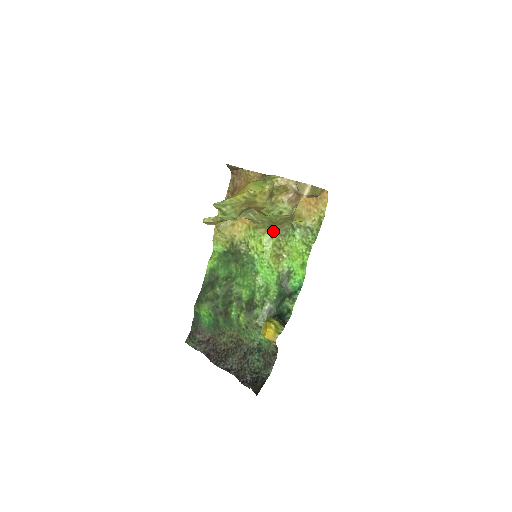
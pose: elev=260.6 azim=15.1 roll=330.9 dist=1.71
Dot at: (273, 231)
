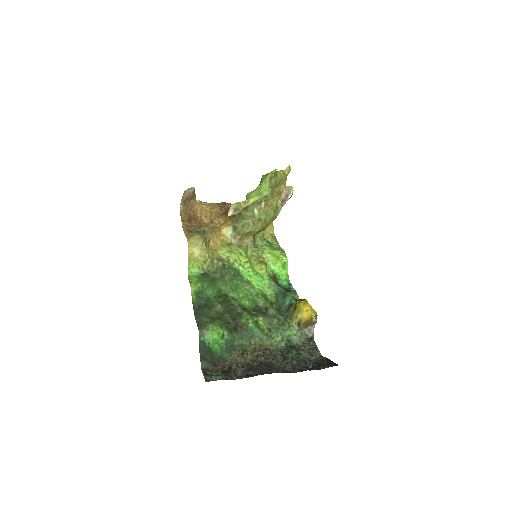
Dot at: (245, 245)
